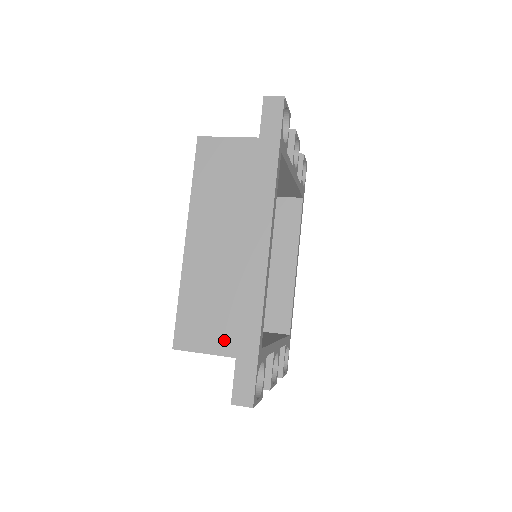
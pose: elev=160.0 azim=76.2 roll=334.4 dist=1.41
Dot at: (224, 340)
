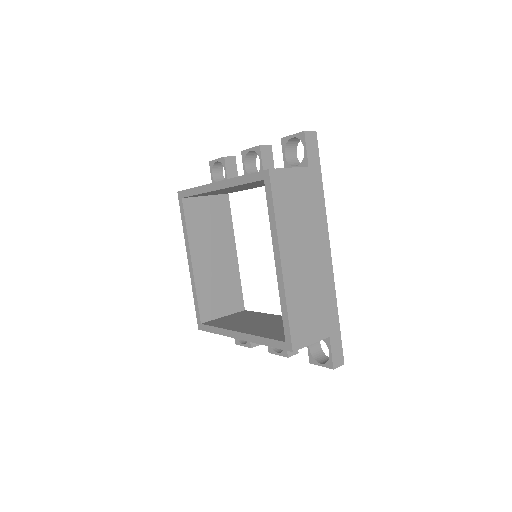
Dot at: (321, 328)
